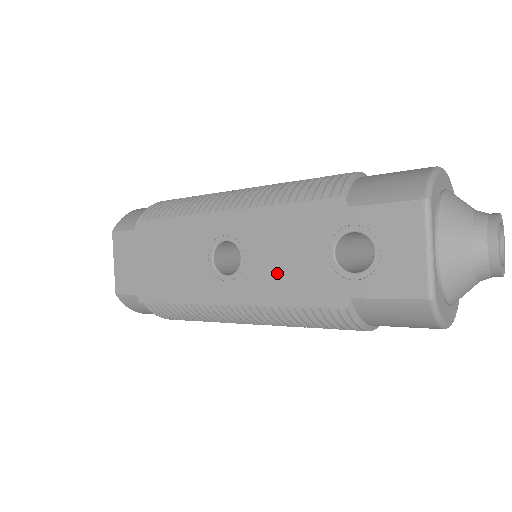
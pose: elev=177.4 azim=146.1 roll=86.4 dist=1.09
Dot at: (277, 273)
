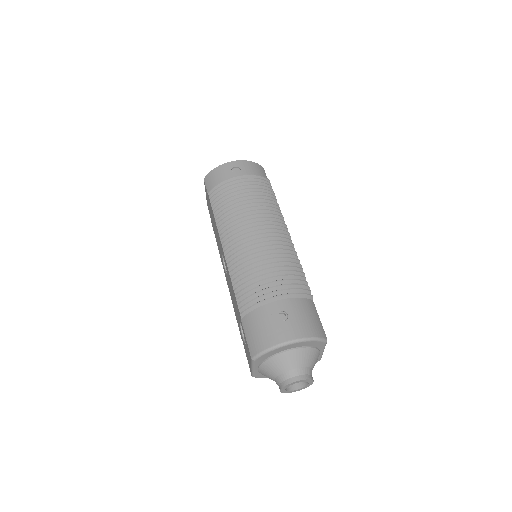
Dot at: (232, 297)
